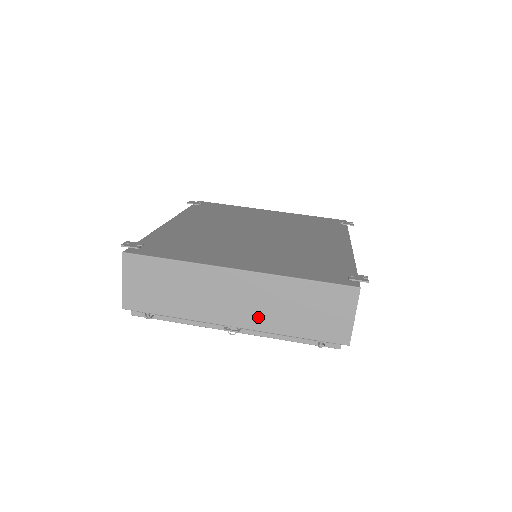
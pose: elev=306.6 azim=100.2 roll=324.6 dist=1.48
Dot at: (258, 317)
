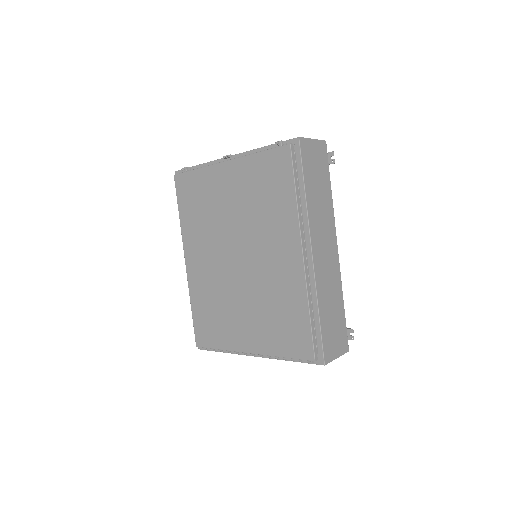
Dot at: occluded
